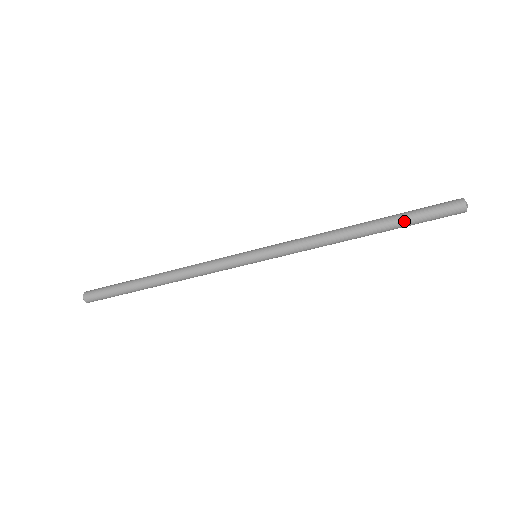
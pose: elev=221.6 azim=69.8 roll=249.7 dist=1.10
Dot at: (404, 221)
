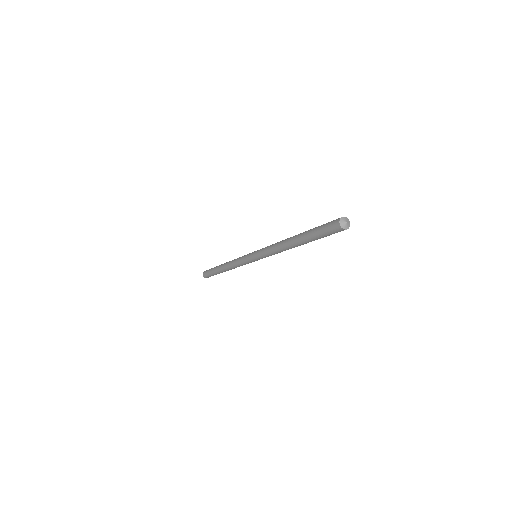
Dot at: (310, 235)
